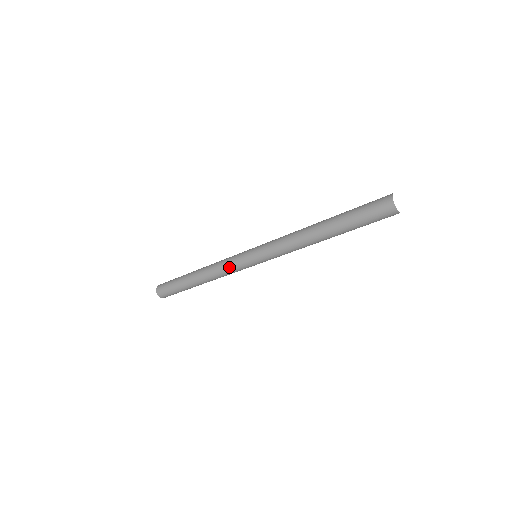
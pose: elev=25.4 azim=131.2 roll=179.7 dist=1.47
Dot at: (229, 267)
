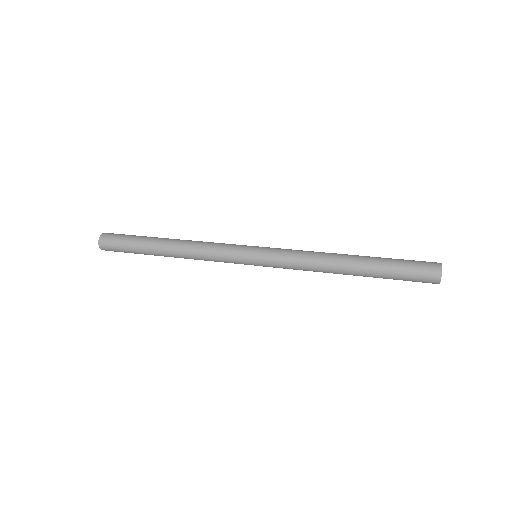
Dot at: (220, 261)
